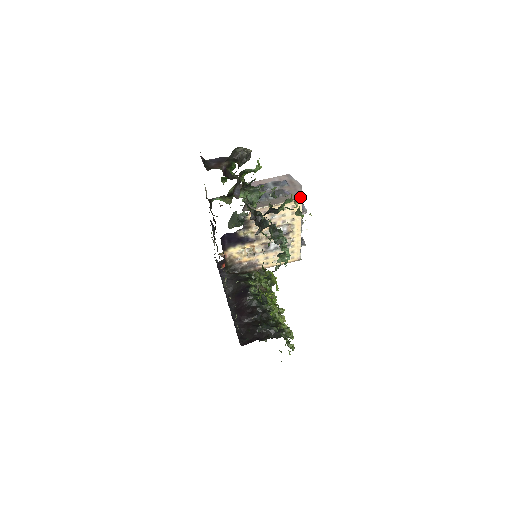
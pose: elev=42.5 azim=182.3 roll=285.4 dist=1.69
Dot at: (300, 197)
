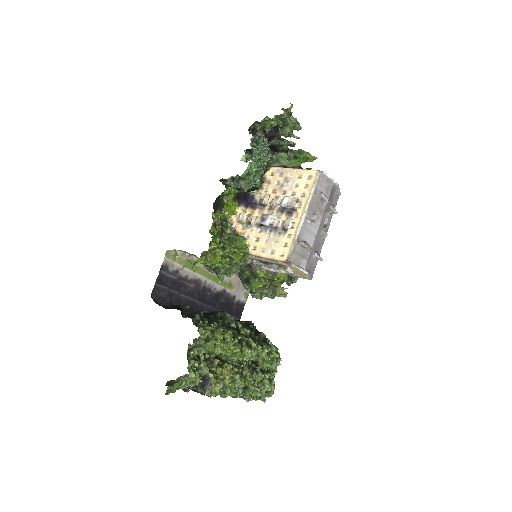
Dot at: (322, 172)
